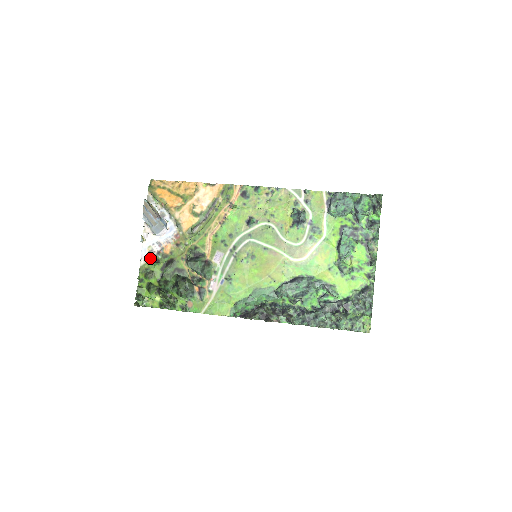
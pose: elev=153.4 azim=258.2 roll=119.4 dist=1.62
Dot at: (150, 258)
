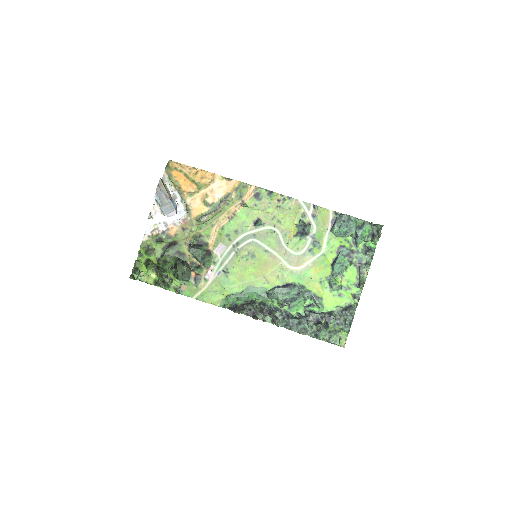
Dot at: (154, 236)
